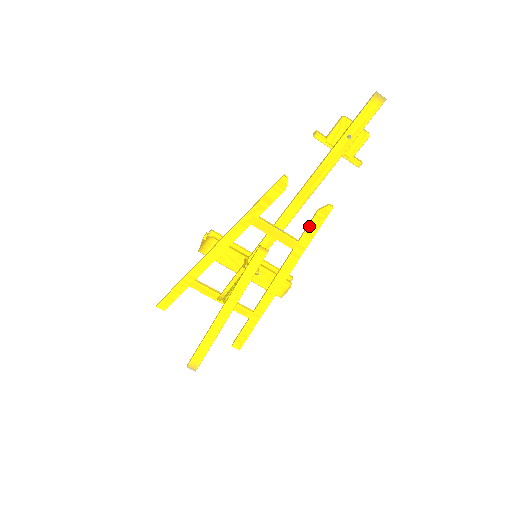
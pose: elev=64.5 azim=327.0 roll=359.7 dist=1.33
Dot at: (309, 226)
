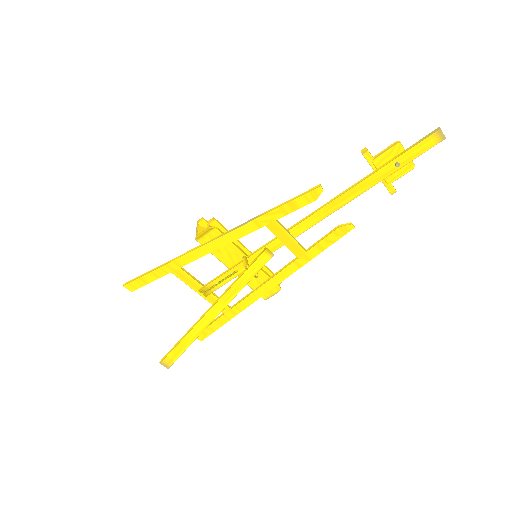
Dot at: (324, 240)
